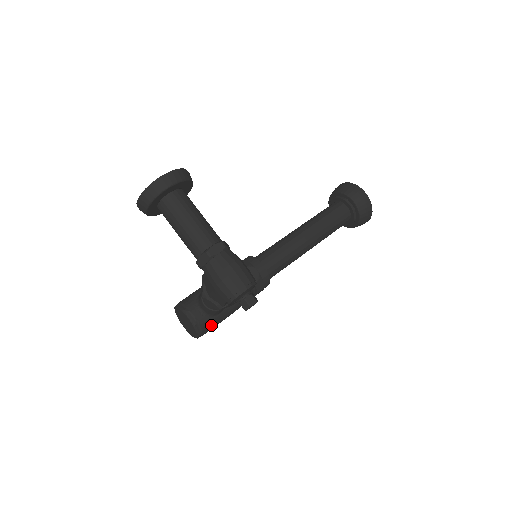
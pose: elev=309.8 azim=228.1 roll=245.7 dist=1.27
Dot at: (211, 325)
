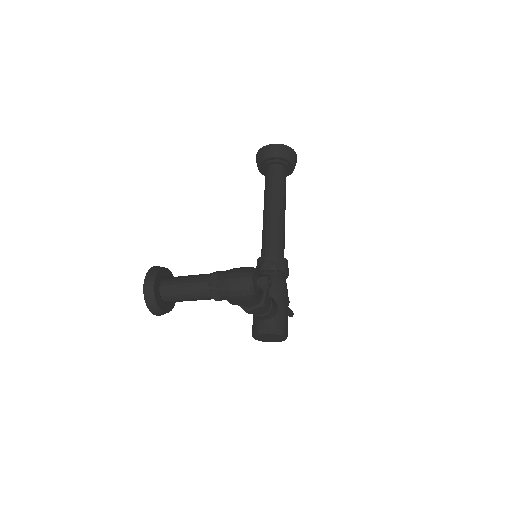
Dot at: (282, 321)
